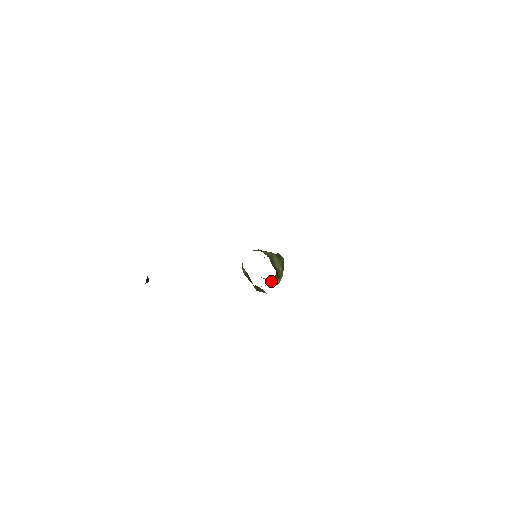
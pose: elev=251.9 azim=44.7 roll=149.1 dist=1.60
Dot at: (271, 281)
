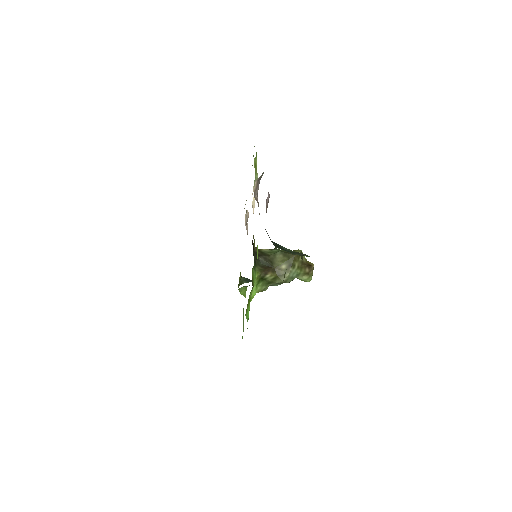
Dot at: (266, 280)
